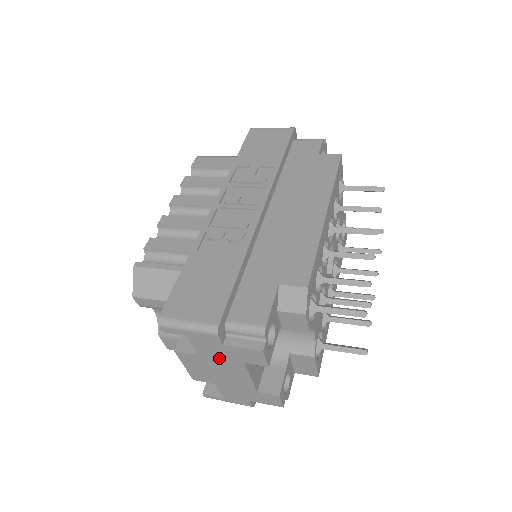
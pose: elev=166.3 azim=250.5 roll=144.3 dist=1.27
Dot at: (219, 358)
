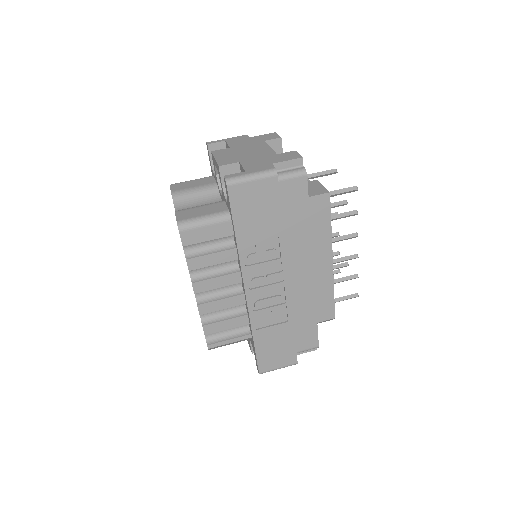
Dot at: occluded
